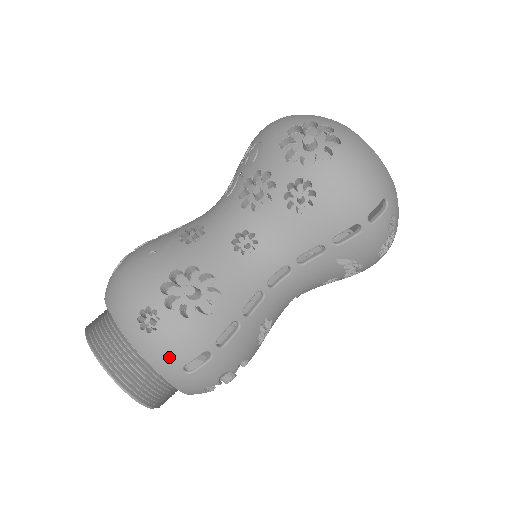
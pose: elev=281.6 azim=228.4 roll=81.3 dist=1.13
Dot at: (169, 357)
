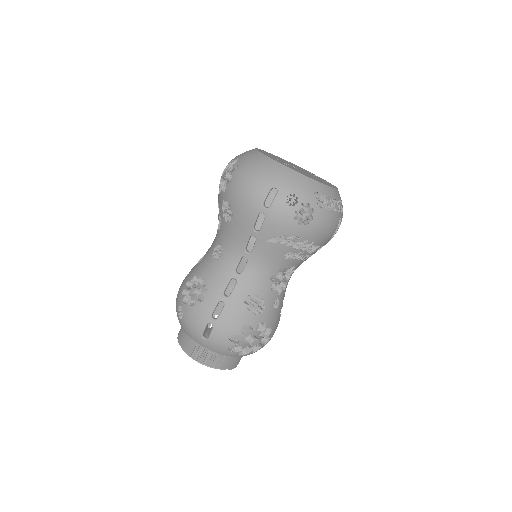
Dot at: (193, 331)
